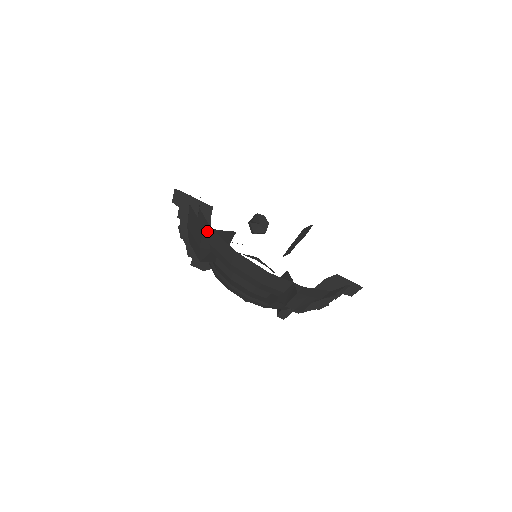
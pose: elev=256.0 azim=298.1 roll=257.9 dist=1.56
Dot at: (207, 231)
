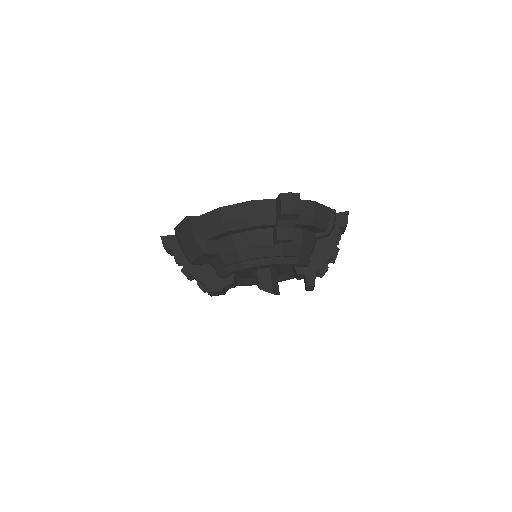
Dot at: (193, 220)
